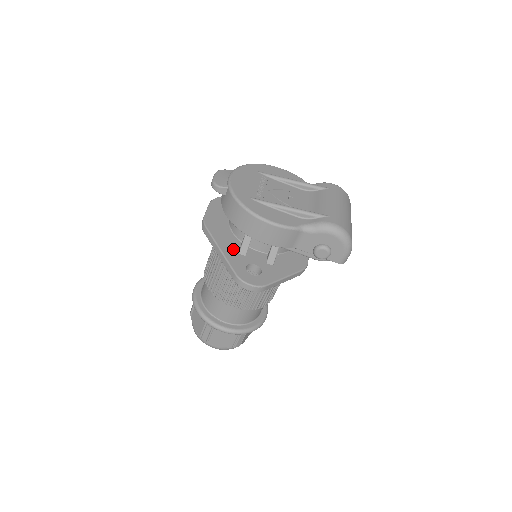
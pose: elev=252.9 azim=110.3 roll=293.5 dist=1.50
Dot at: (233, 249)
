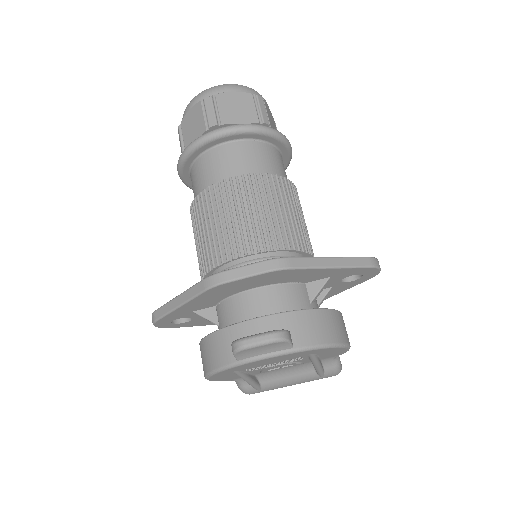
Dot at: (194, 309)
